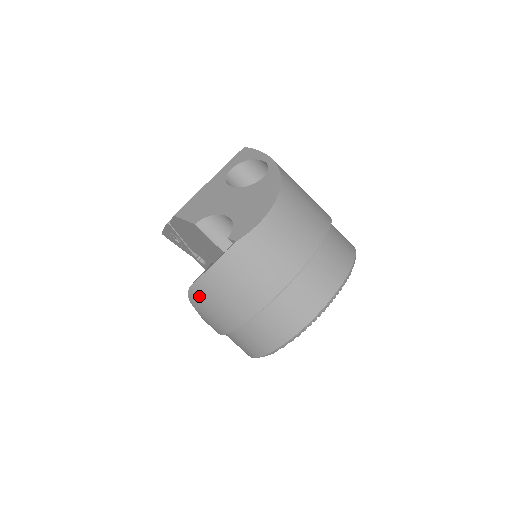
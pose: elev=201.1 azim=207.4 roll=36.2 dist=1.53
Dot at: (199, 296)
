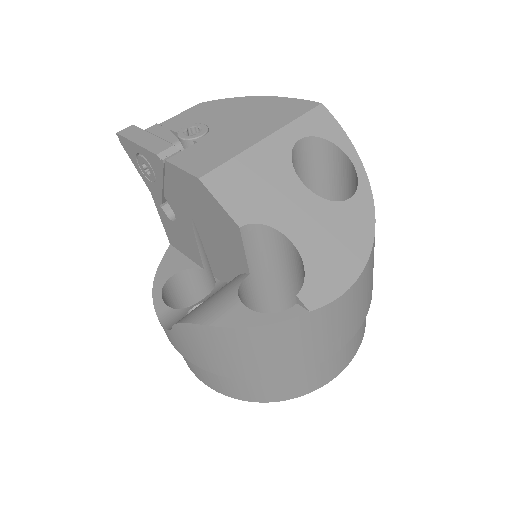
Dot at: (203, 336)
